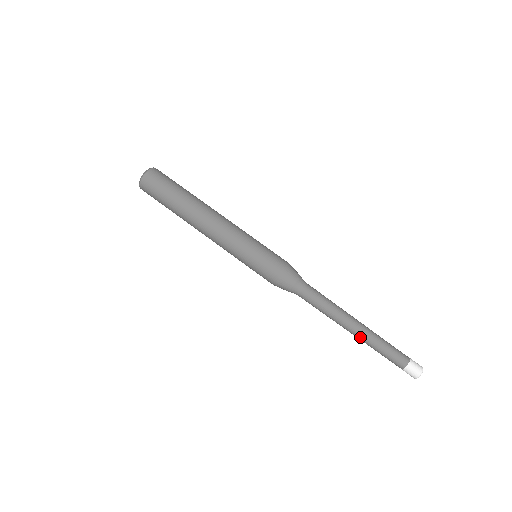
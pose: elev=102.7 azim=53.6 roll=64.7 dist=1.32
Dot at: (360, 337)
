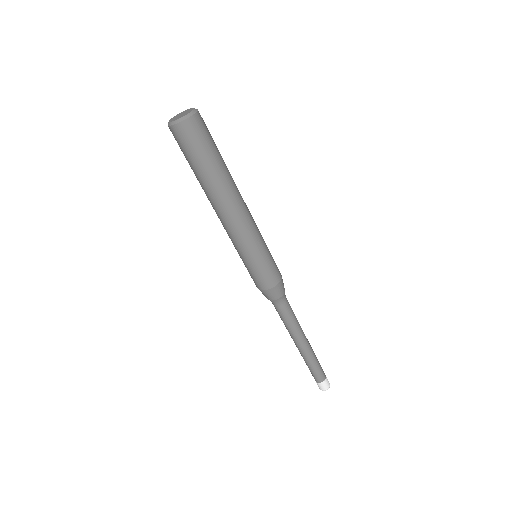
Dot at: (300, 353)
